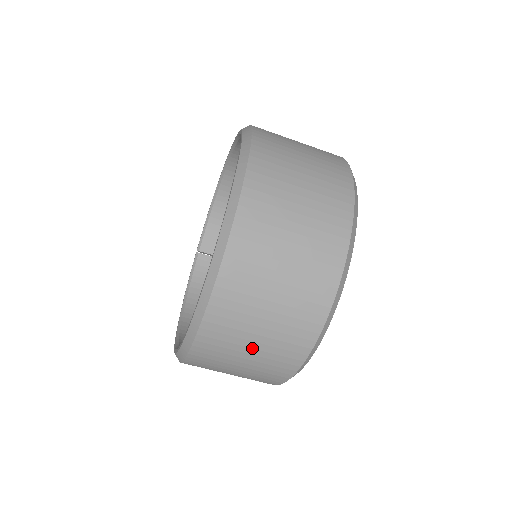
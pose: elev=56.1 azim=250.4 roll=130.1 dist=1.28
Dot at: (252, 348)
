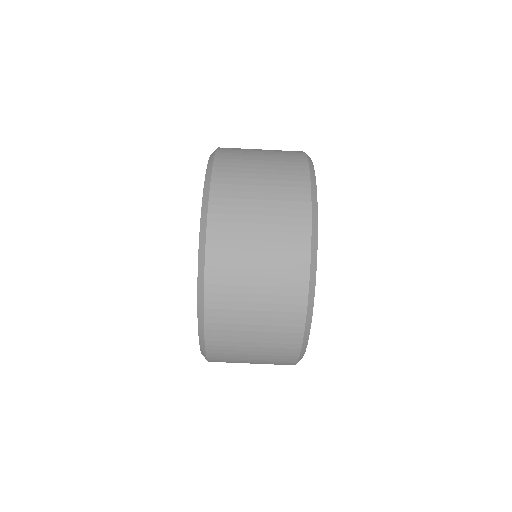
Dot at: (252, 361)
